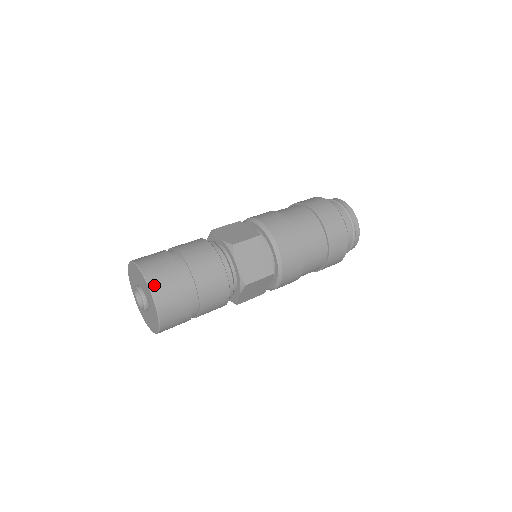
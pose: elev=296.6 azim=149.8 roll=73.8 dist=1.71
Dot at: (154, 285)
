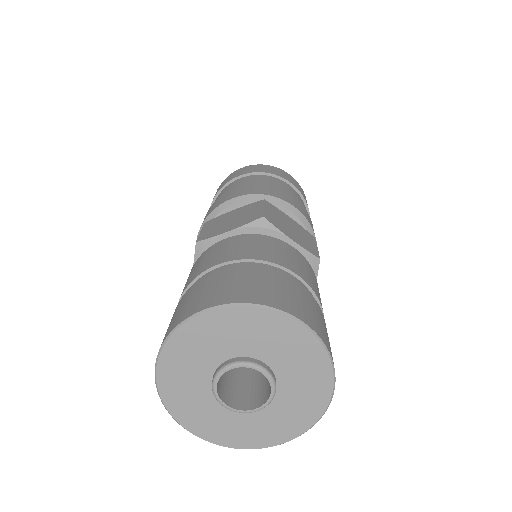
Dot at: (280, 304)
